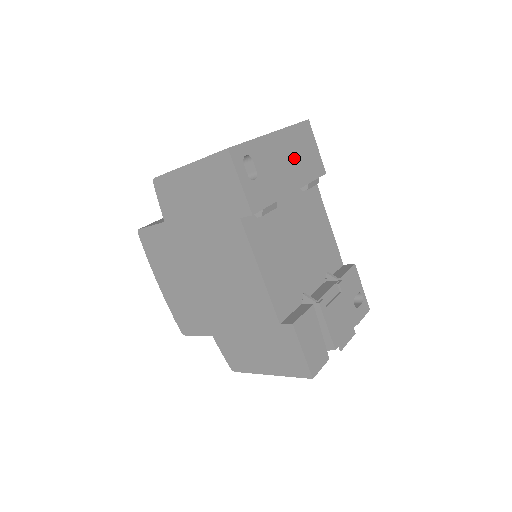
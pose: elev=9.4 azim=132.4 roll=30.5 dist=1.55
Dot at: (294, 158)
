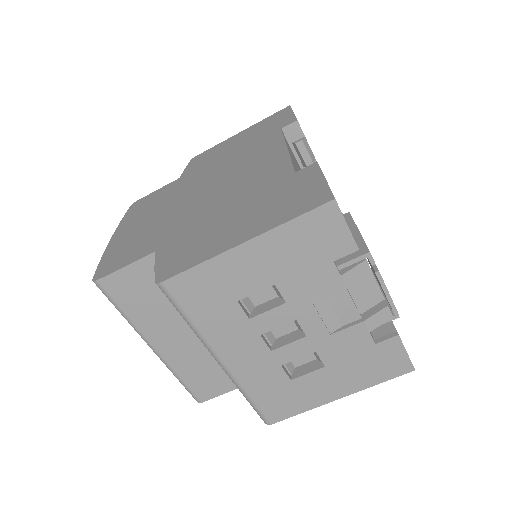
Dot at: occluded
